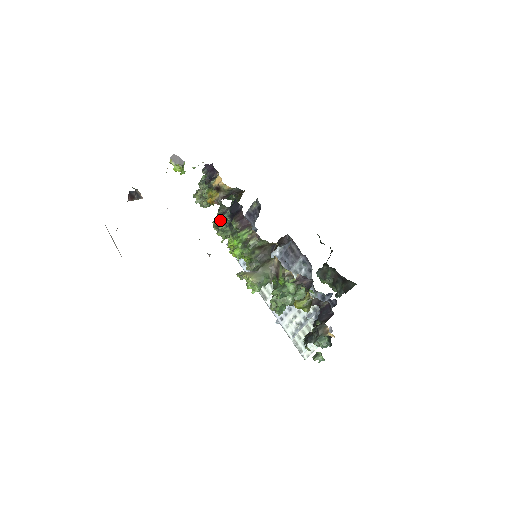
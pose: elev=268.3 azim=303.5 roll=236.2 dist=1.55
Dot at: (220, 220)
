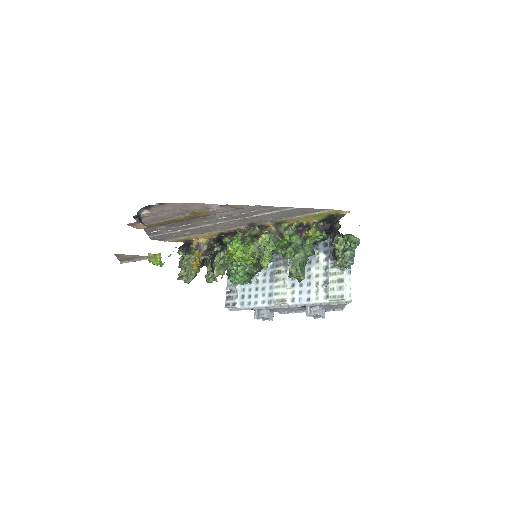
Dot at: (212, 260)
